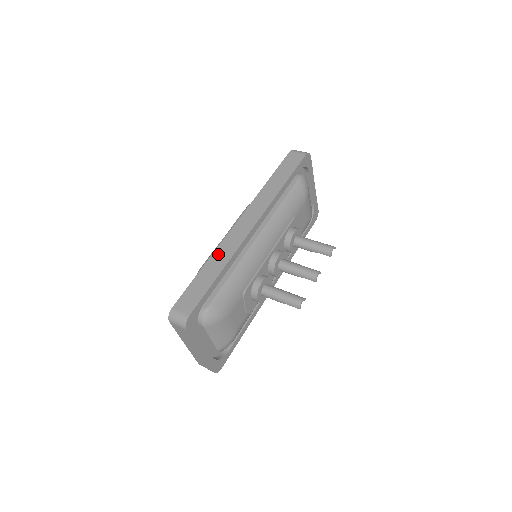
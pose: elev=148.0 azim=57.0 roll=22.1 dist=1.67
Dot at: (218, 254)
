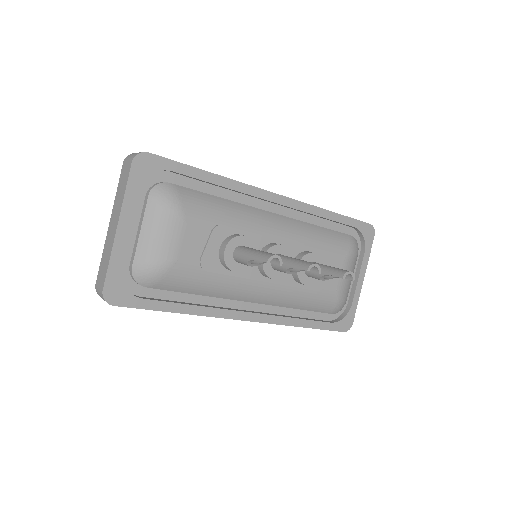
Dot at: occluded
